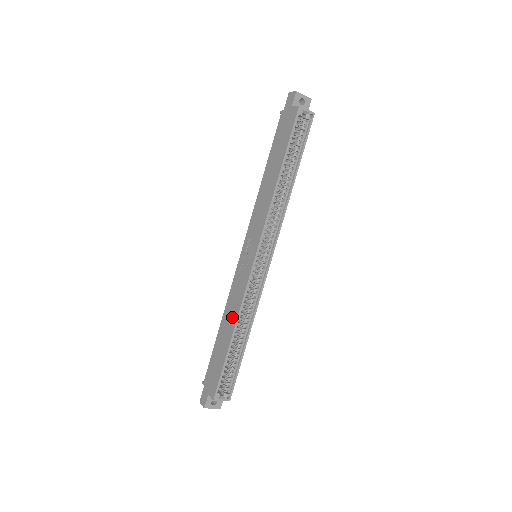
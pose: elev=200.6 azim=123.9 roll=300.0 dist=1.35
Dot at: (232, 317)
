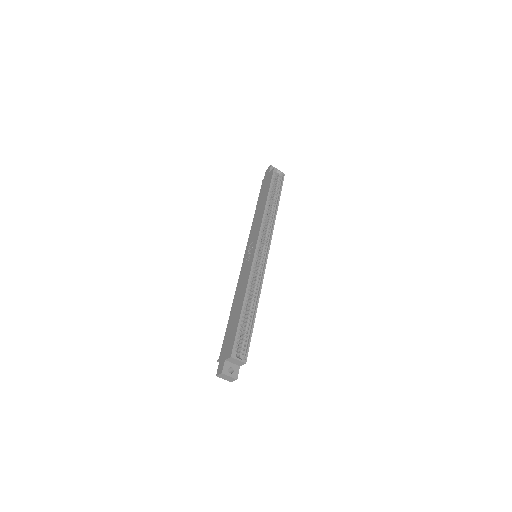
Dot at: (242, 293)
